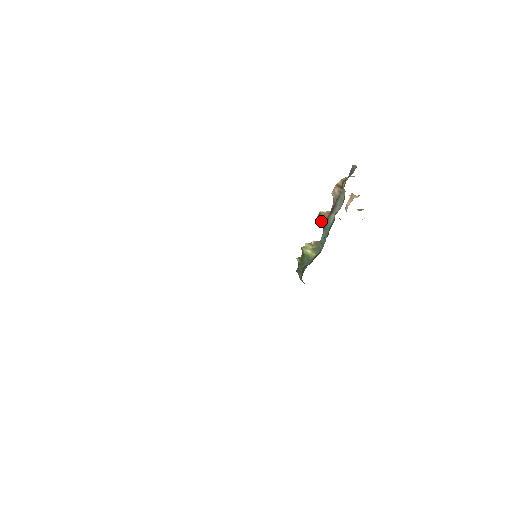
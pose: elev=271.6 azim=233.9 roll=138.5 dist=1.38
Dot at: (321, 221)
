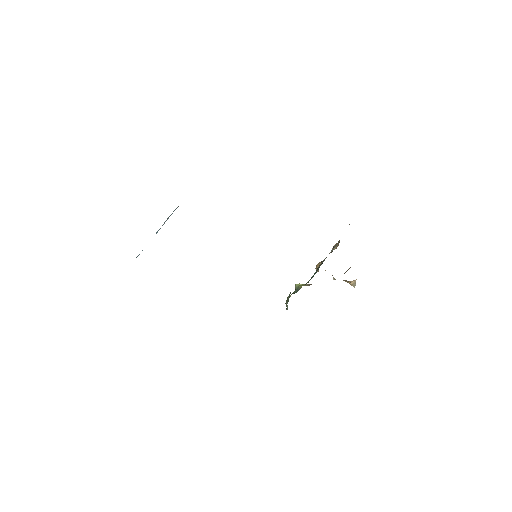
Dot at: (317, 267)
